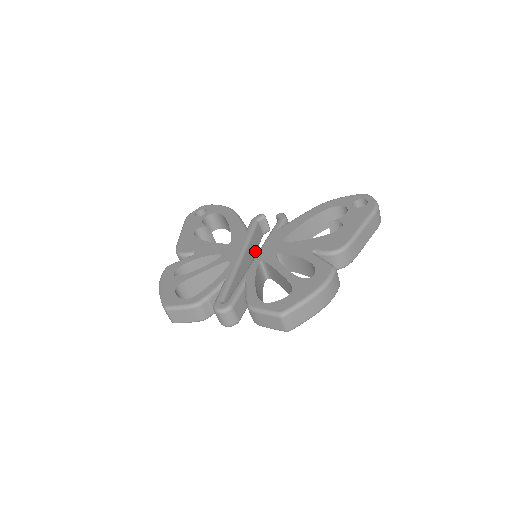
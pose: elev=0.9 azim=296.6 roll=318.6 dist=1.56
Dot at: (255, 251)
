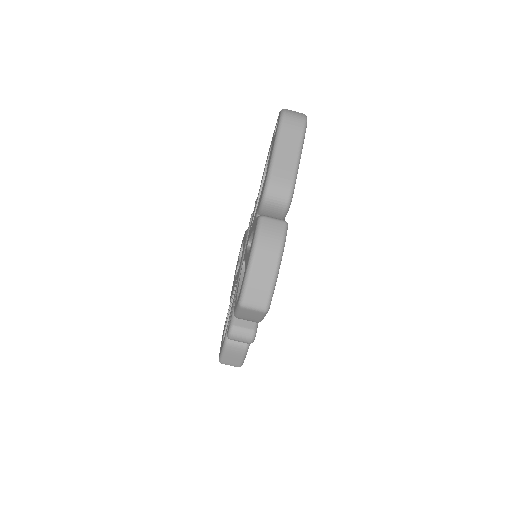
Dot at: occluded
